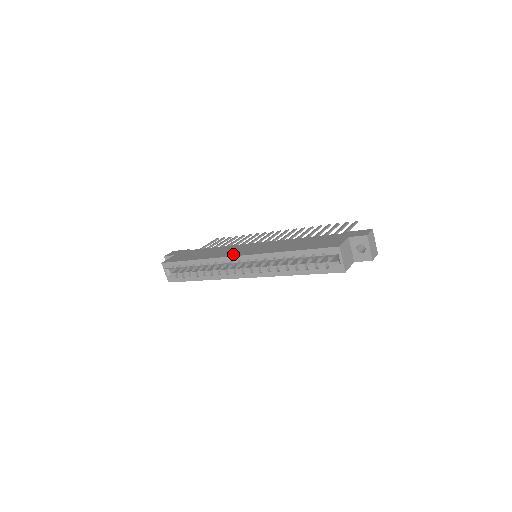
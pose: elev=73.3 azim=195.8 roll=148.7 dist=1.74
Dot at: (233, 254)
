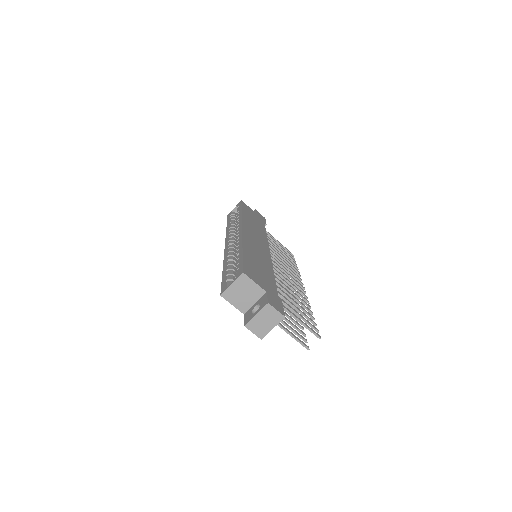
Dot at: (247, 228)
